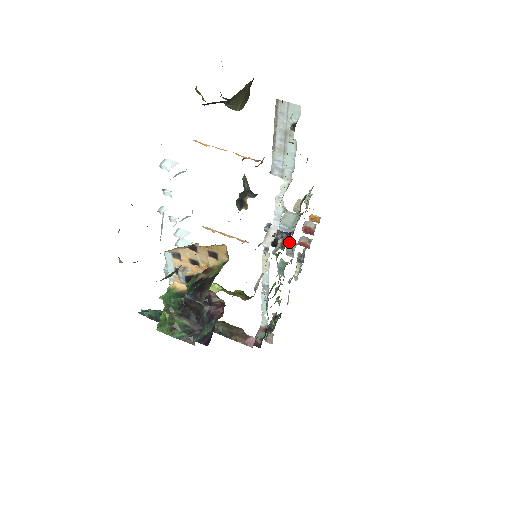
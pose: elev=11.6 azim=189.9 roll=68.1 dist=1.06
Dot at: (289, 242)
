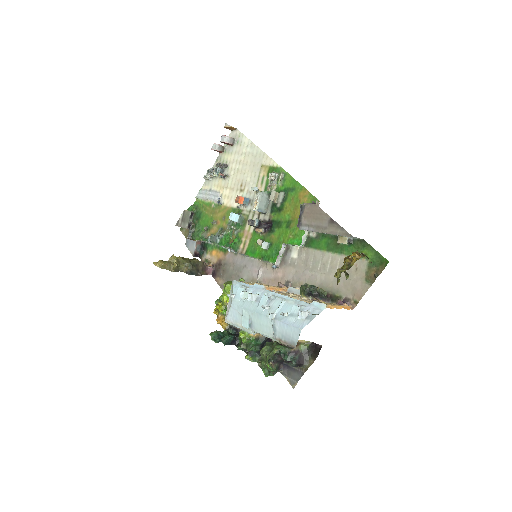
Dot at: (244, 199)
